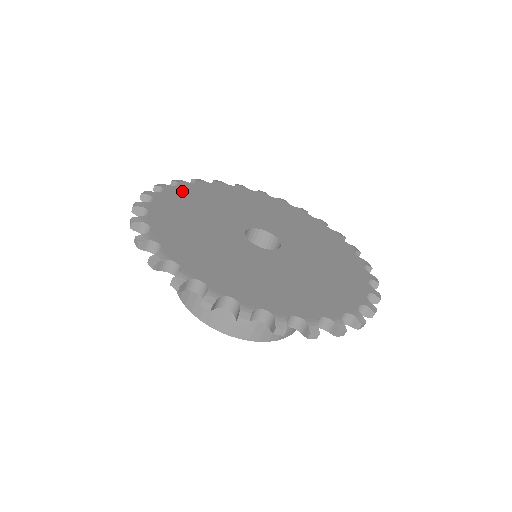
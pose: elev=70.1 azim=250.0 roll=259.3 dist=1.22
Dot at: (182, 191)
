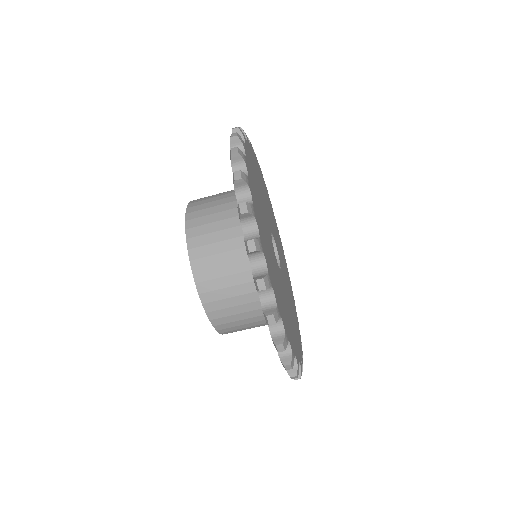
Dot at: occluded
